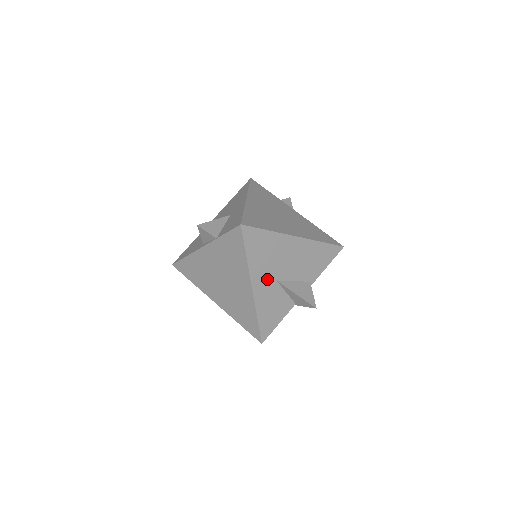
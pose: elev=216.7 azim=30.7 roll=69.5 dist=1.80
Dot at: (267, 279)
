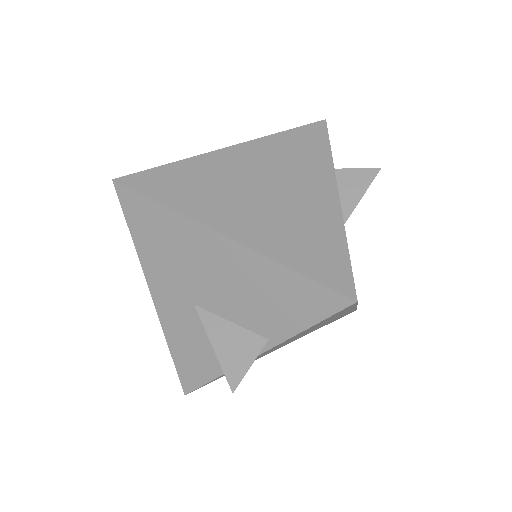
Dot at: (176, 293)
